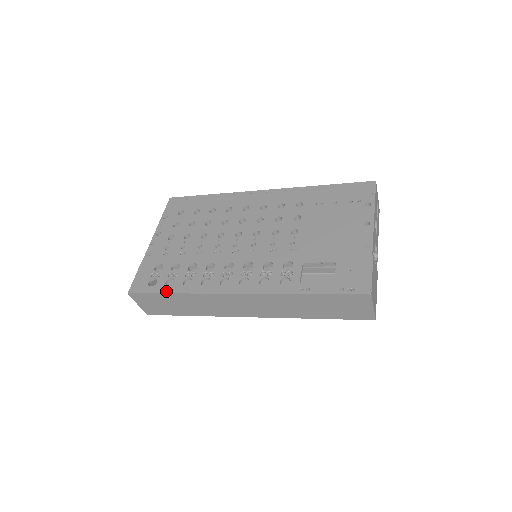
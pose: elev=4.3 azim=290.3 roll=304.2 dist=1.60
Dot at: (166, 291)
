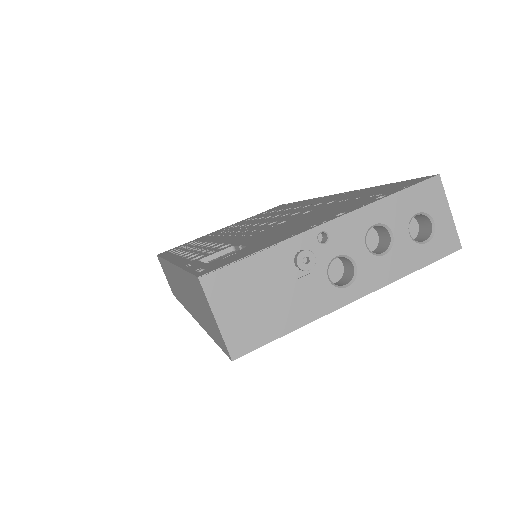
Dot at: (163, 255)
